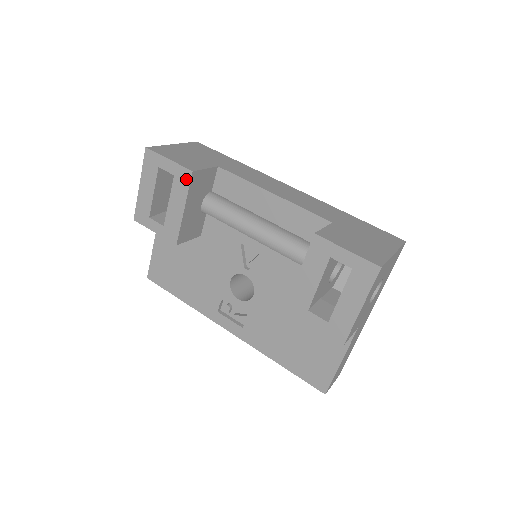
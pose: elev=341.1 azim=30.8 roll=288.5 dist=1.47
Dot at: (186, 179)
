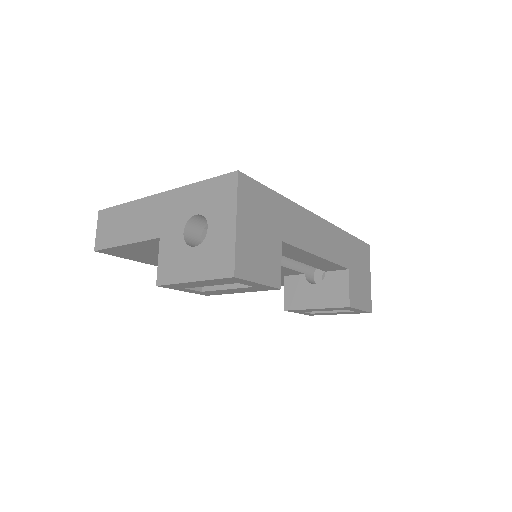
Dot at: (267, 289)
